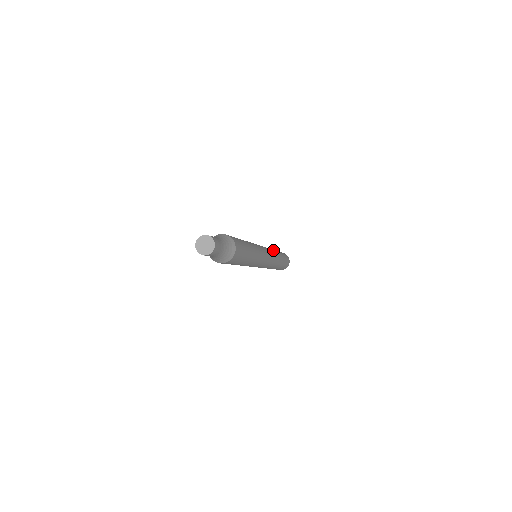
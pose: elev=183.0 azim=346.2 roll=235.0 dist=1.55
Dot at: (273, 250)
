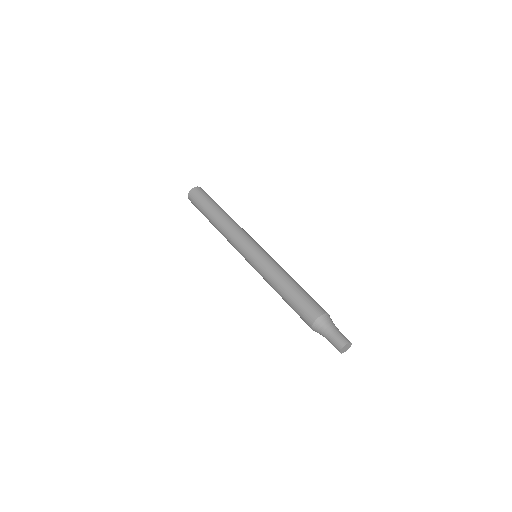
Dot at: (229, 223)
